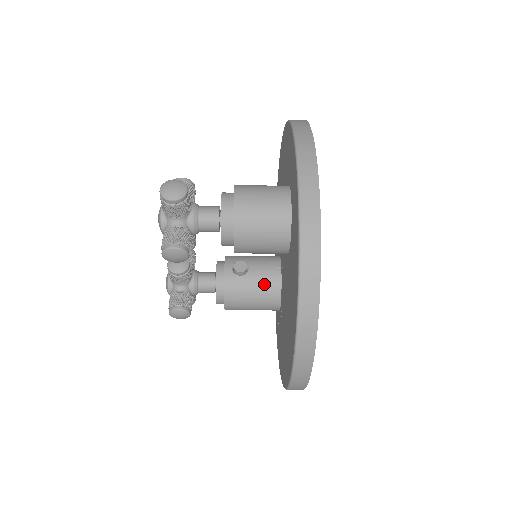
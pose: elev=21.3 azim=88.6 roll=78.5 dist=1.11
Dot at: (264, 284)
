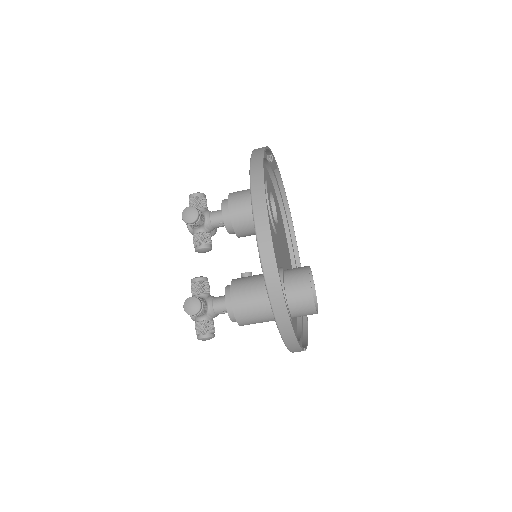
Dot at: occluded
